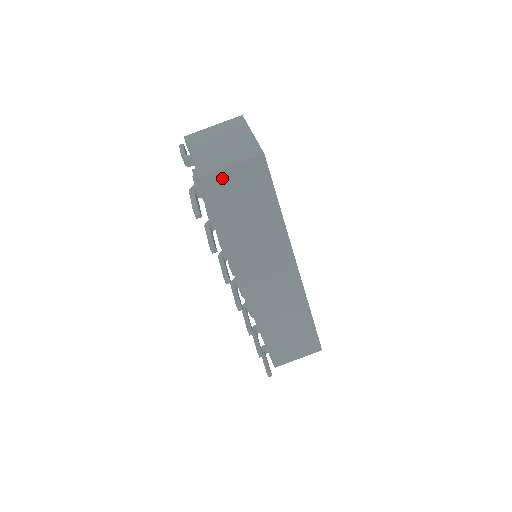
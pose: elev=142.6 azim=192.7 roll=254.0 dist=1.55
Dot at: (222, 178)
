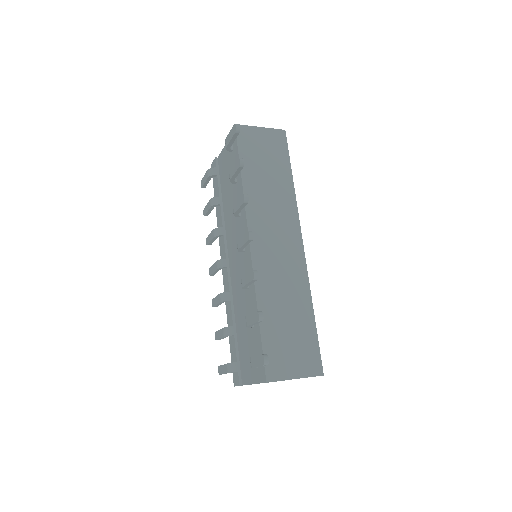
Dot at: (254, 132)
